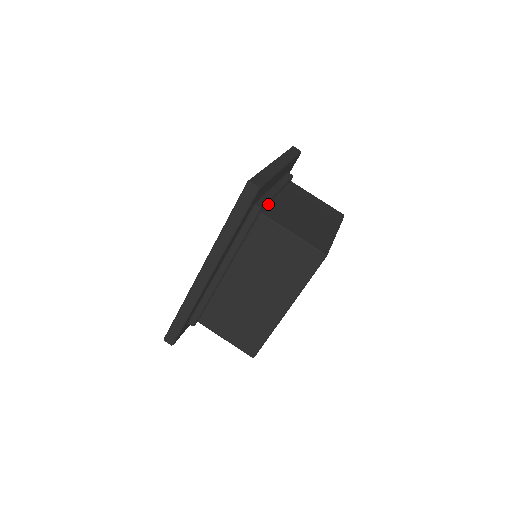
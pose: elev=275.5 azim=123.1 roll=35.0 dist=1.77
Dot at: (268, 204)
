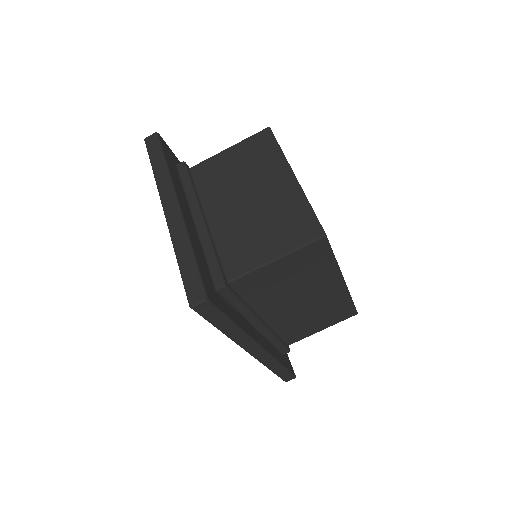
Dot at: (218, 254)
